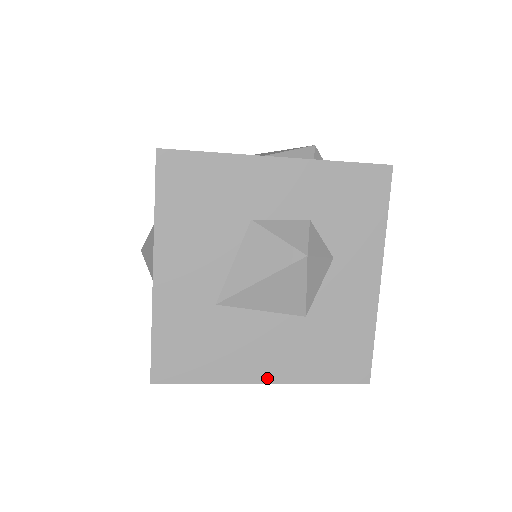
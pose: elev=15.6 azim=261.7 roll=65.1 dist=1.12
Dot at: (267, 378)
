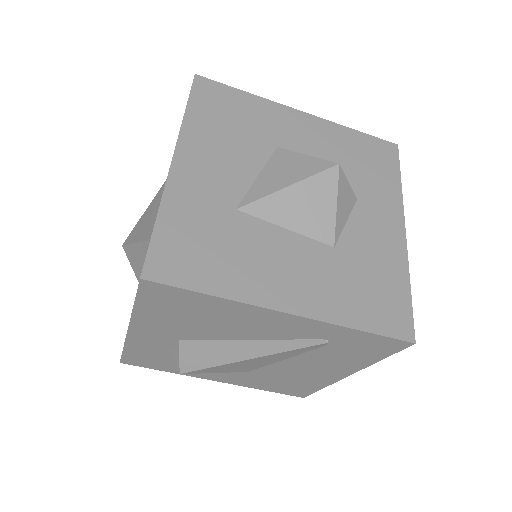
Dot at: (292, 307)
